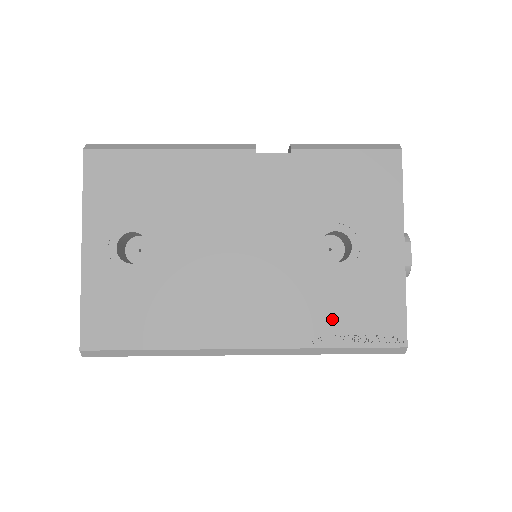
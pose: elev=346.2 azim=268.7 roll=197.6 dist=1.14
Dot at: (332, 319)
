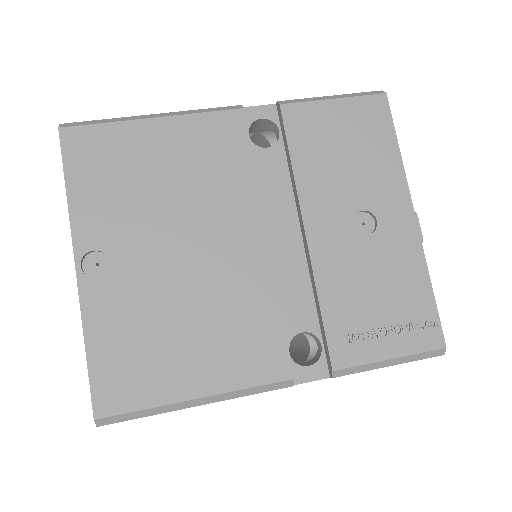
Dot at: occluded
